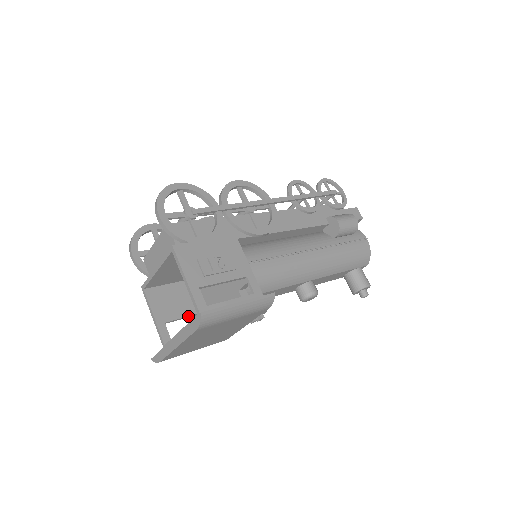
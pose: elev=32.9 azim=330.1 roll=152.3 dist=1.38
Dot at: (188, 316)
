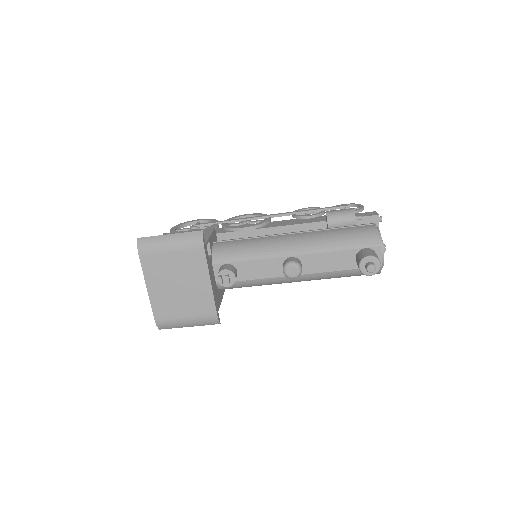
Dot at: occluded
